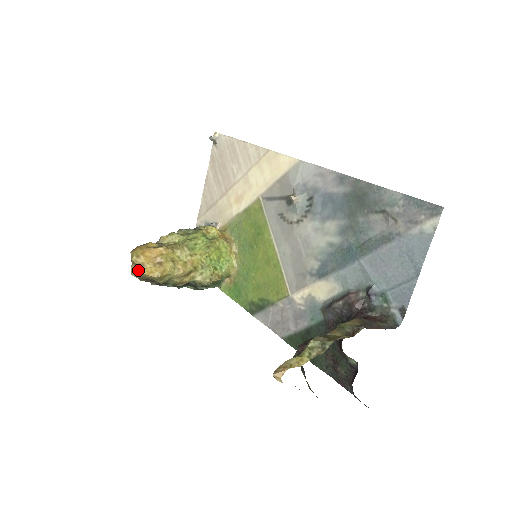
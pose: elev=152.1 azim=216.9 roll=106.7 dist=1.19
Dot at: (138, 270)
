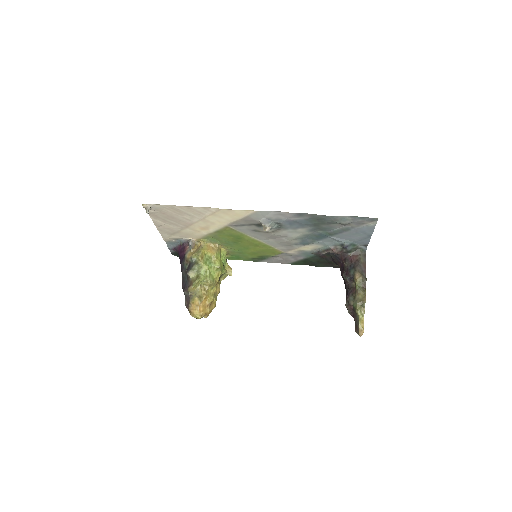
Dot at: occluded
